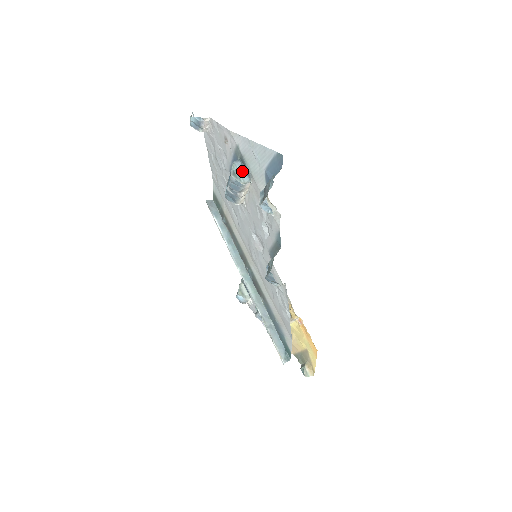
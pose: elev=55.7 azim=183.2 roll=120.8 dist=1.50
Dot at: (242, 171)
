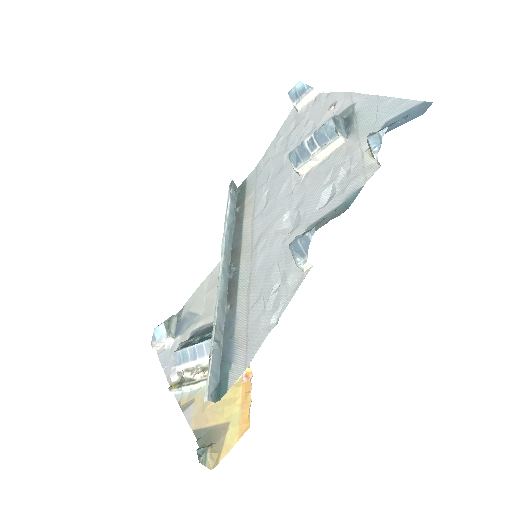
Dot at: (343, 126)
